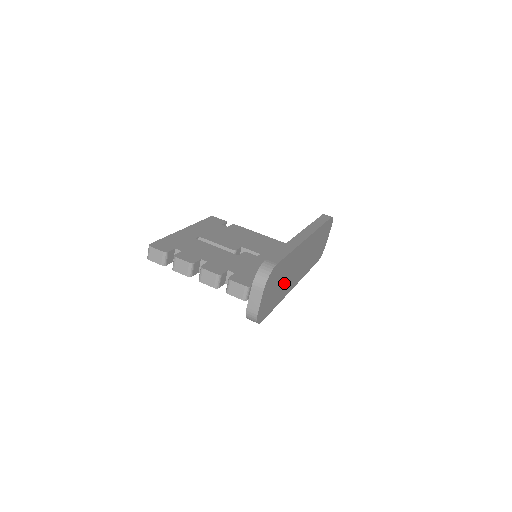
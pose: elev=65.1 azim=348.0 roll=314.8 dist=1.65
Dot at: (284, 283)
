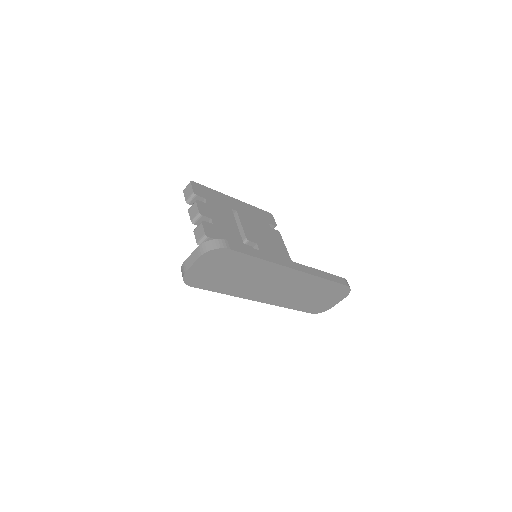
Dot at: (240, 281)
